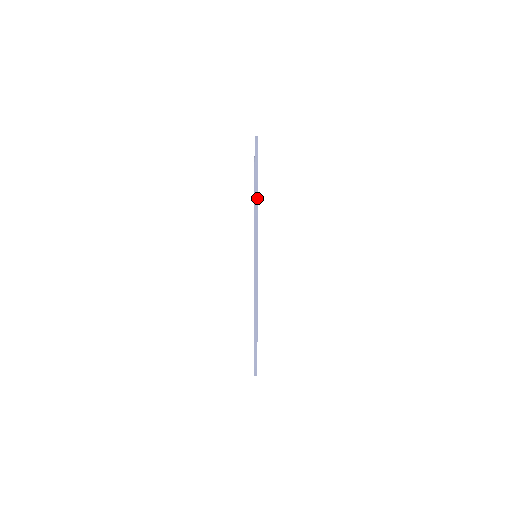
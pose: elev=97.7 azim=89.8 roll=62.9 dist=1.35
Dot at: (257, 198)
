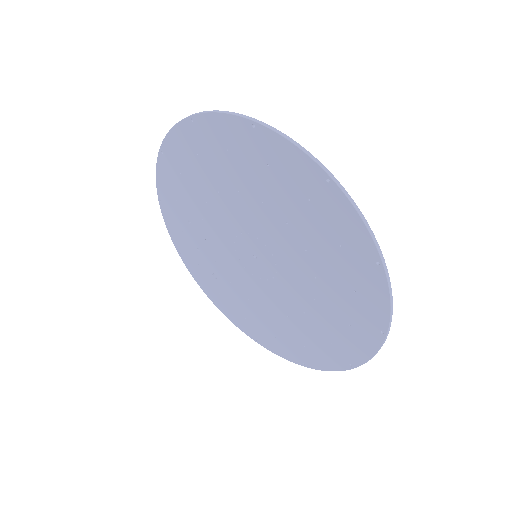
Dot at: (360, 211)
